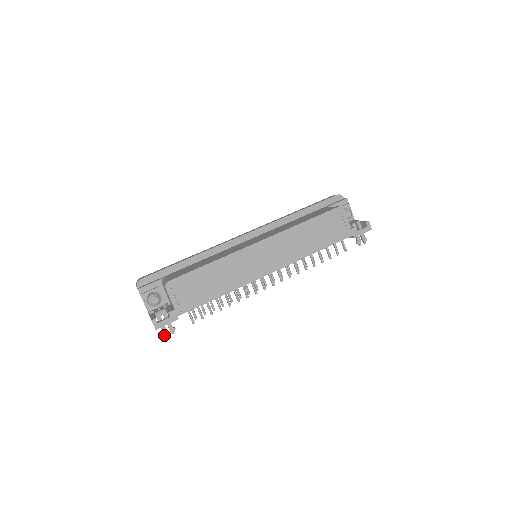
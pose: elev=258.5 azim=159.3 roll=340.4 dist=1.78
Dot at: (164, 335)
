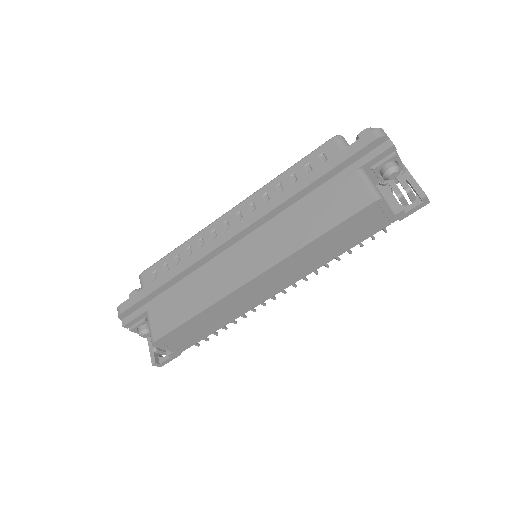
Dot at: occluded
